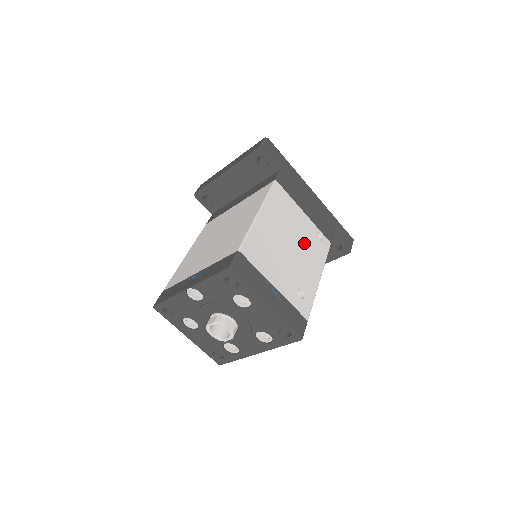
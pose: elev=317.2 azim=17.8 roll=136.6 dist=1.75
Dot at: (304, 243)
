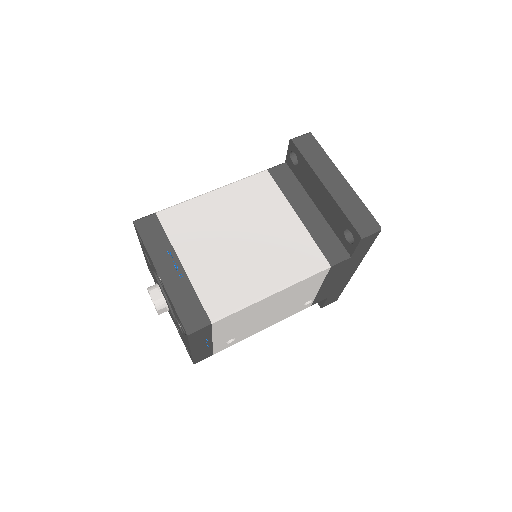
Dot at: (285, 309)
